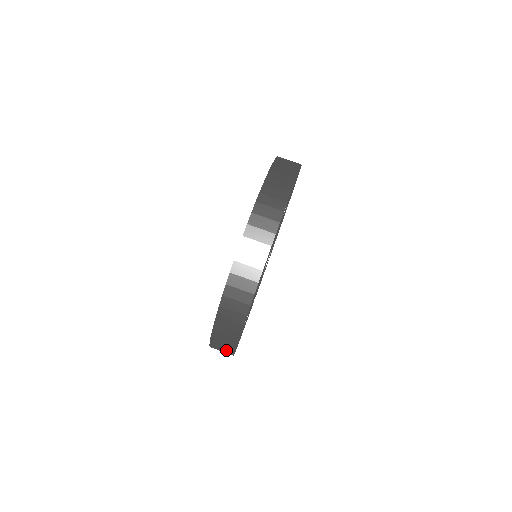
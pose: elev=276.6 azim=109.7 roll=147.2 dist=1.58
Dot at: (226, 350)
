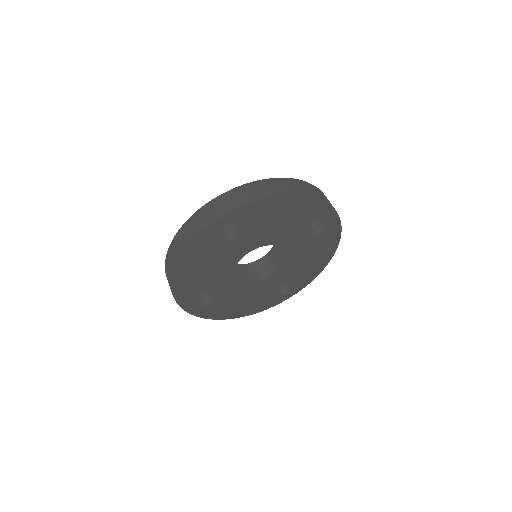
Dot at: (195, 229)
